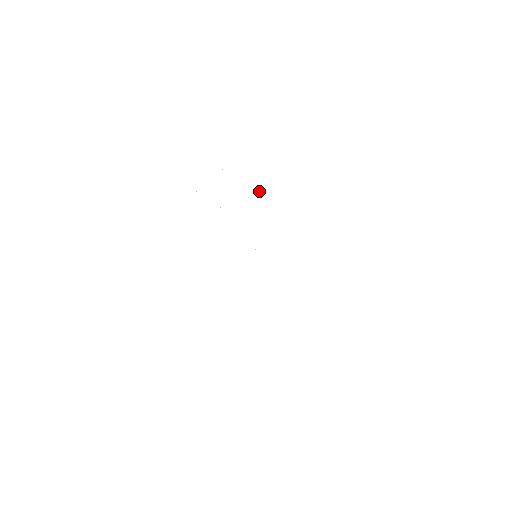
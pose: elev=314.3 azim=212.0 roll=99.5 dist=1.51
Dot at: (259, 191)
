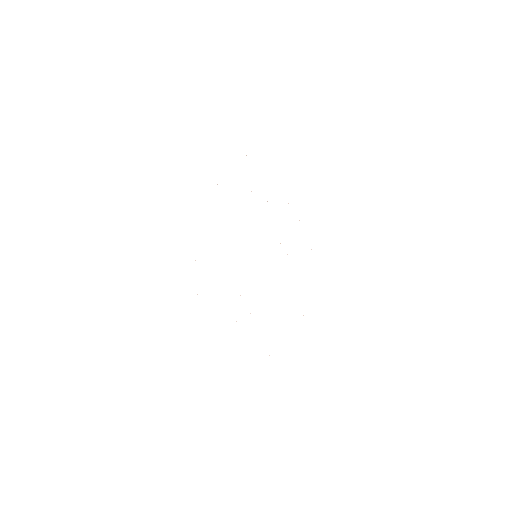
Dot at: occluded
